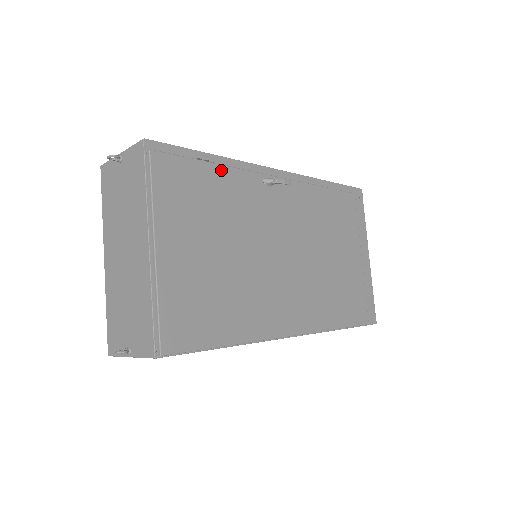
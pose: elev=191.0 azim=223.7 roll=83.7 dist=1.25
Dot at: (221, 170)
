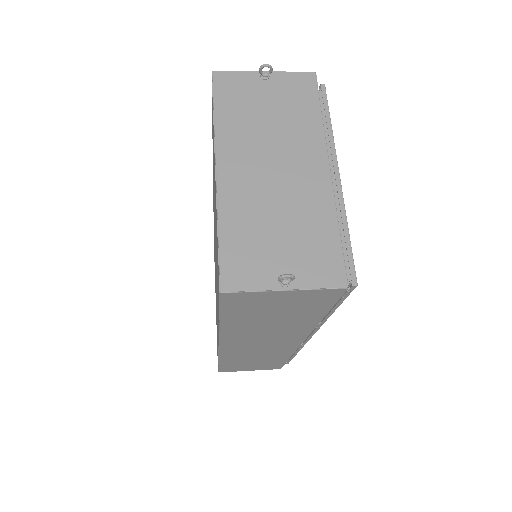
Dot at: occluded
